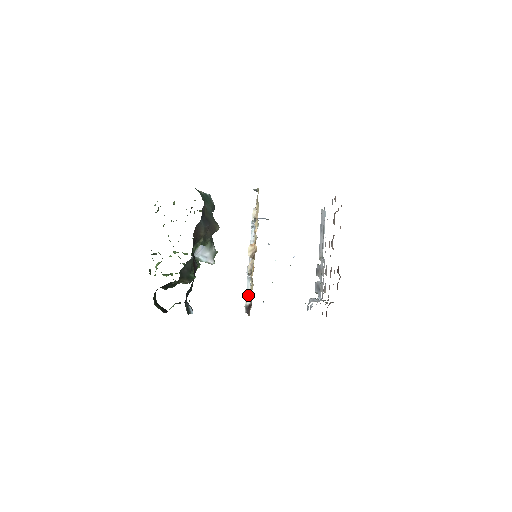
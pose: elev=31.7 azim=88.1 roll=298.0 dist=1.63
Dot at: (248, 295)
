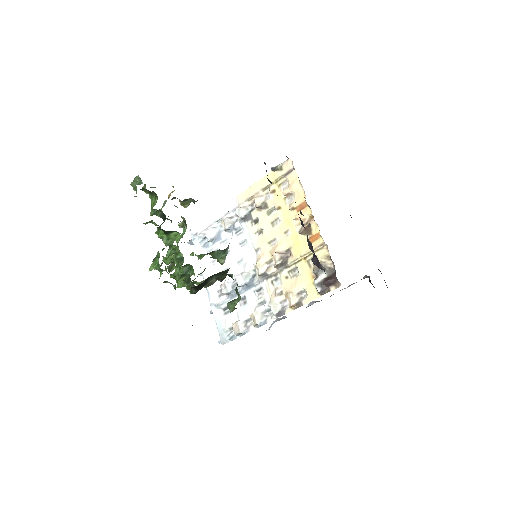
Dot at: (258, 304)
